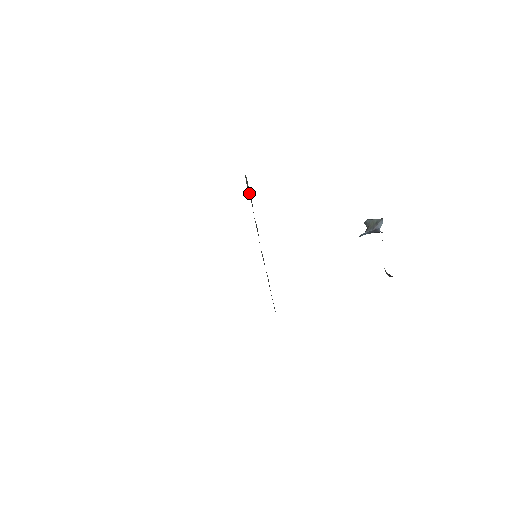
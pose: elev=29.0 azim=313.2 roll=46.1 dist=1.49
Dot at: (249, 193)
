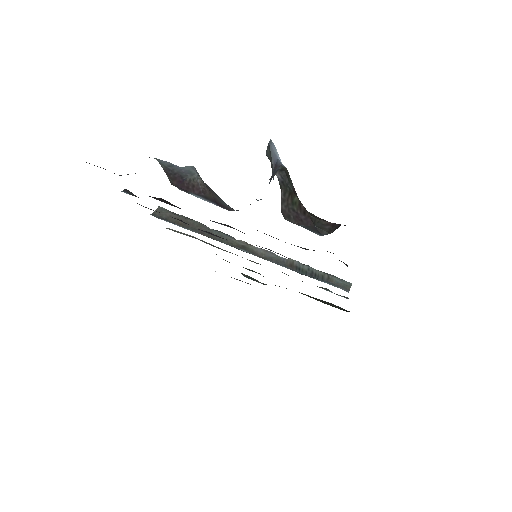
Dot at: (175, 221)
